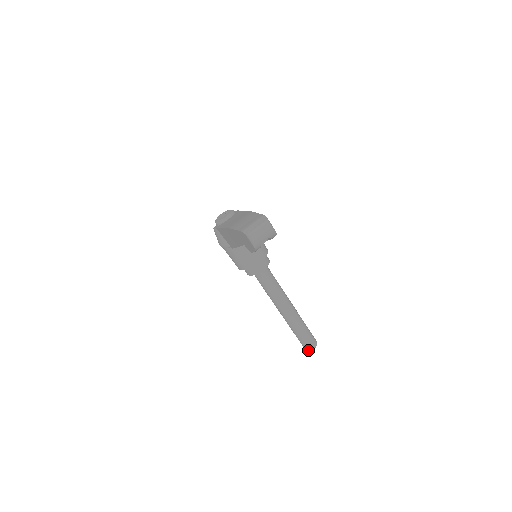
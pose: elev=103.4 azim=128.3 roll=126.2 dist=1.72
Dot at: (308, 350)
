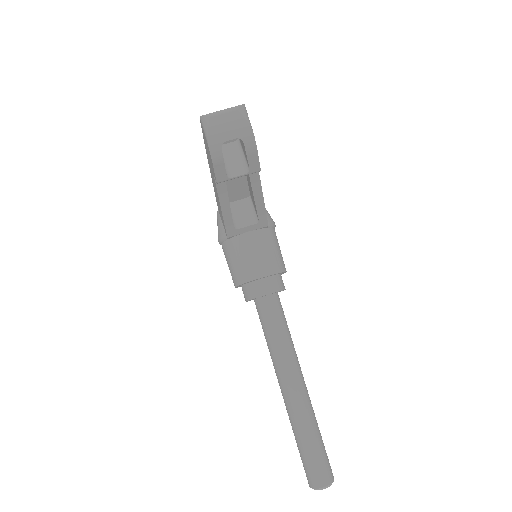
Dot at: (312, 486)
